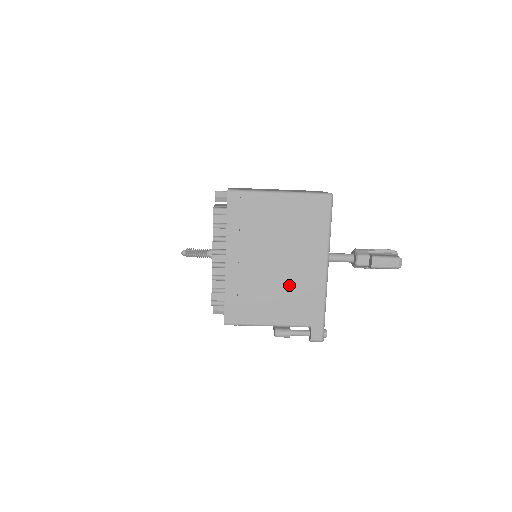
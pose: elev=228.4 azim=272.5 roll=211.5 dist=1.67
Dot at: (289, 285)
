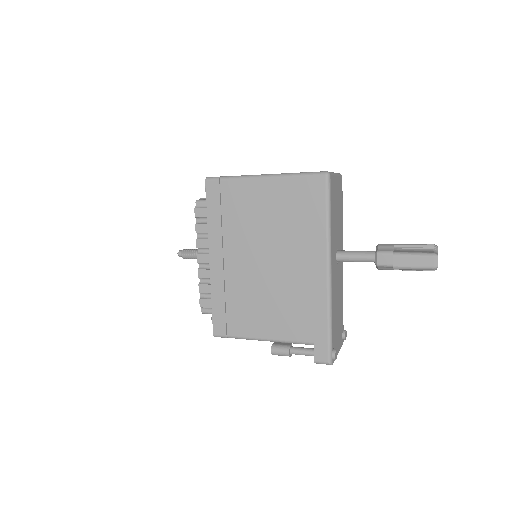
Dot at: (283, 290)
